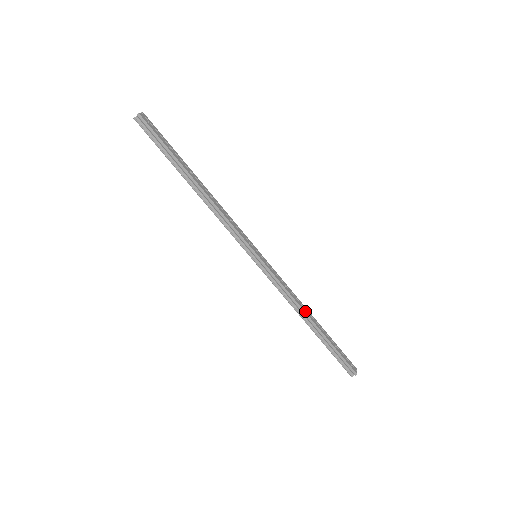
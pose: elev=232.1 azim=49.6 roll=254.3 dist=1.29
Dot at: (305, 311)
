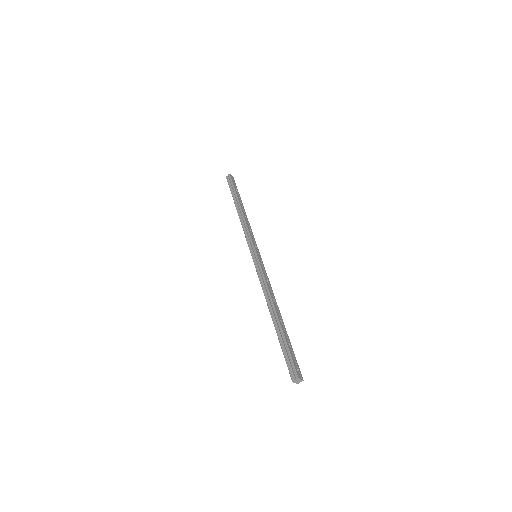
Dot at: (273, 302)
